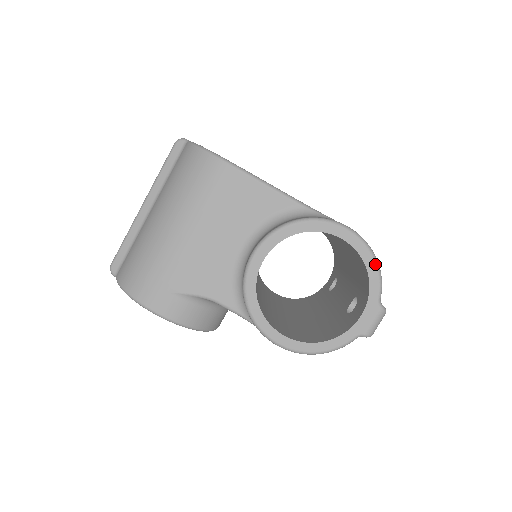
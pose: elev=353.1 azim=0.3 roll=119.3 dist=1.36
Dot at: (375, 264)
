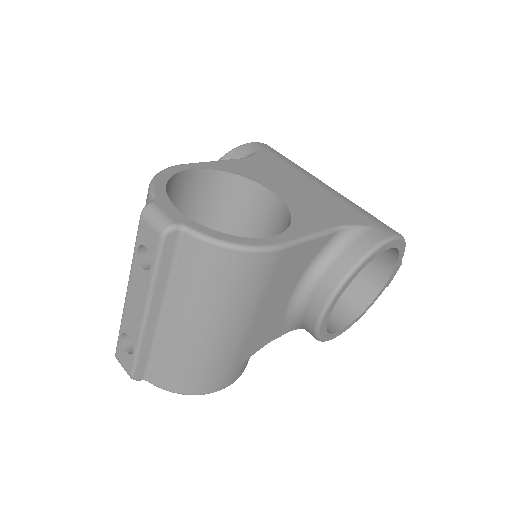
Dot at: (405, 245)
